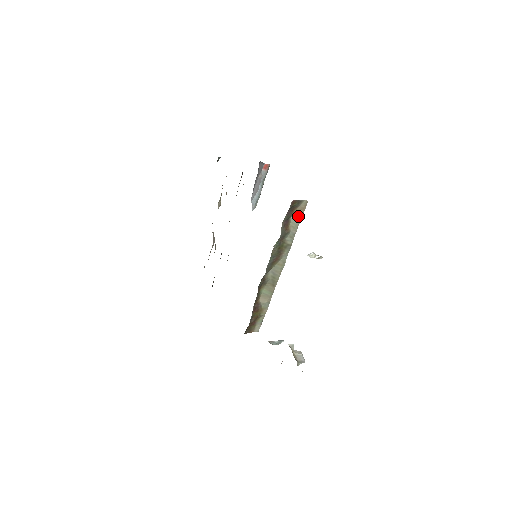
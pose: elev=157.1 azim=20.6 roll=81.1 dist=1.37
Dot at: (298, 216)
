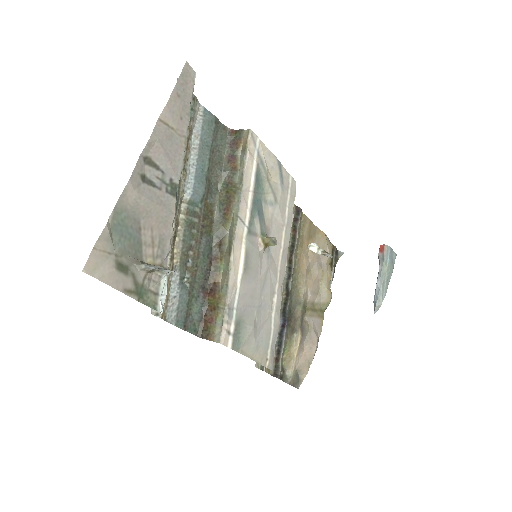
Dot at: (244, 151)
